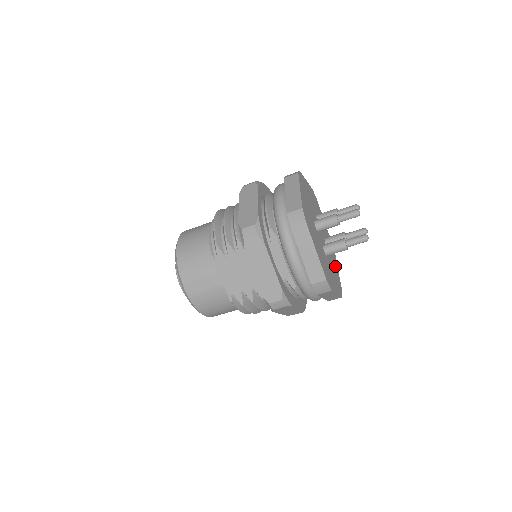
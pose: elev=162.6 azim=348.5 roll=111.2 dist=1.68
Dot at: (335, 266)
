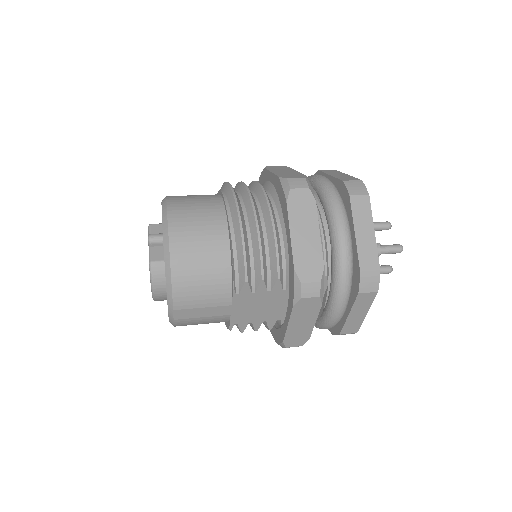
Dot at: occluded
